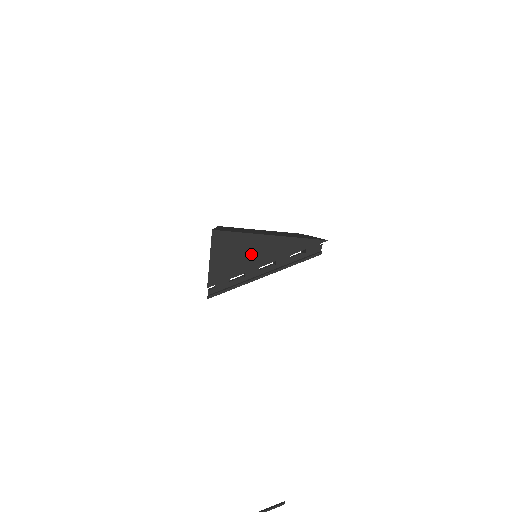
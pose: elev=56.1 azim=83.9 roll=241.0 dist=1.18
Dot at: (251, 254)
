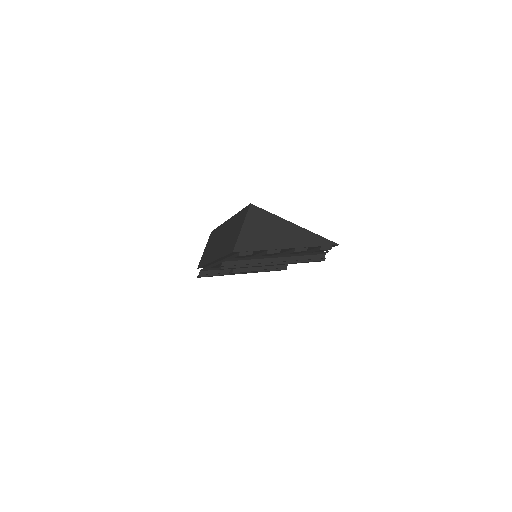
Dot at: (277, 235)
